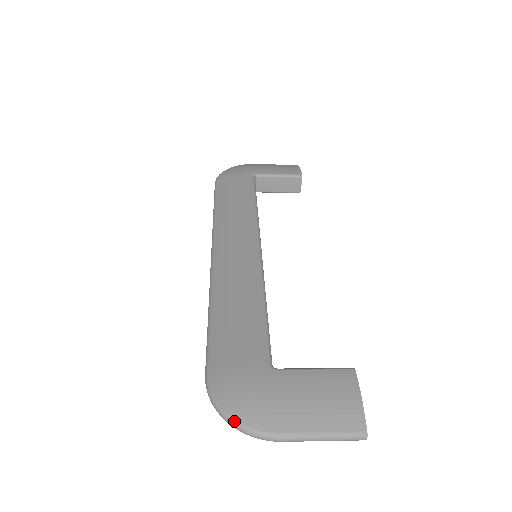
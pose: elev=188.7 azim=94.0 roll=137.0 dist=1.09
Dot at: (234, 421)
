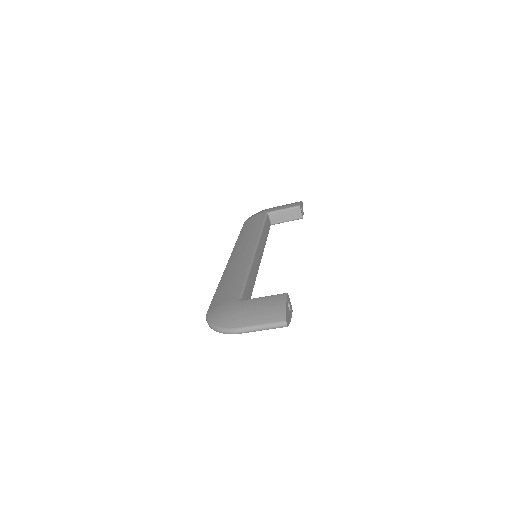
Dot at: (215, 327)
